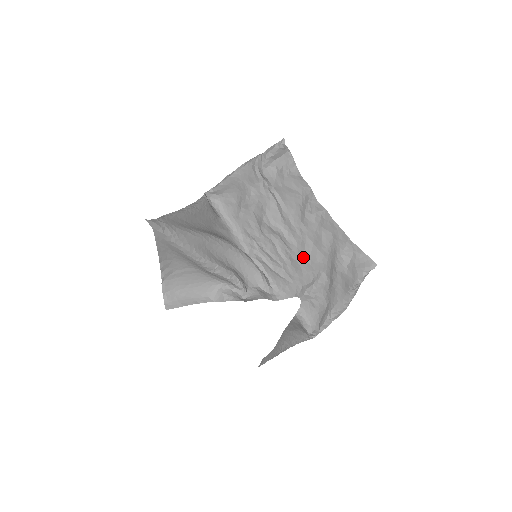
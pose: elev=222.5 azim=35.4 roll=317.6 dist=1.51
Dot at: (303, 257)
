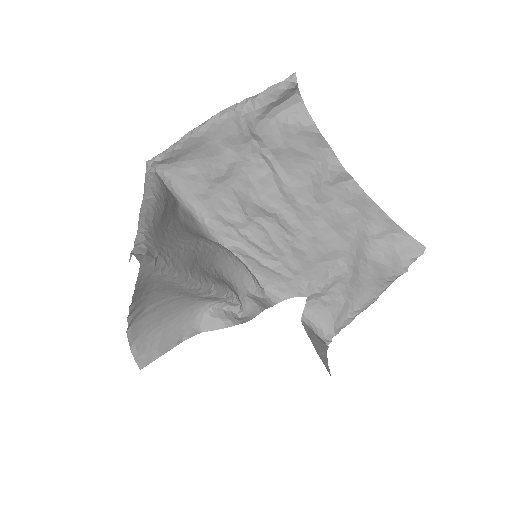
Dot at: (313, 245)
